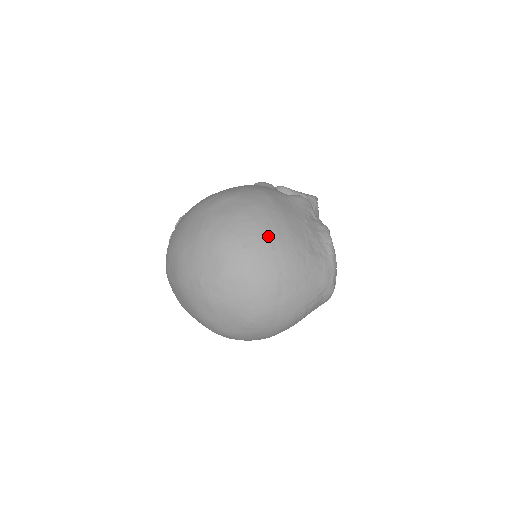
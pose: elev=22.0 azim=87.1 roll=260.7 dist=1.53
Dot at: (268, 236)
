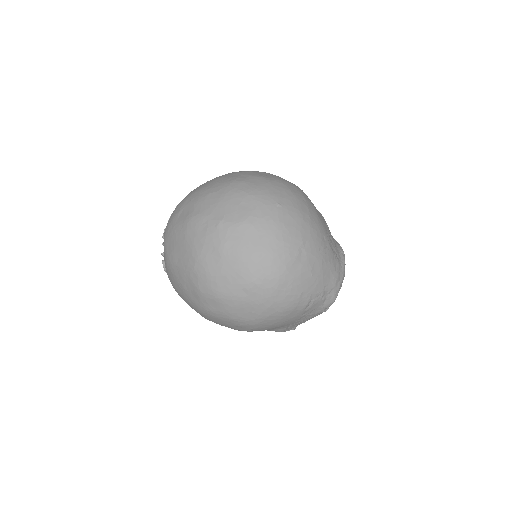
Dot at: (301, 207)
